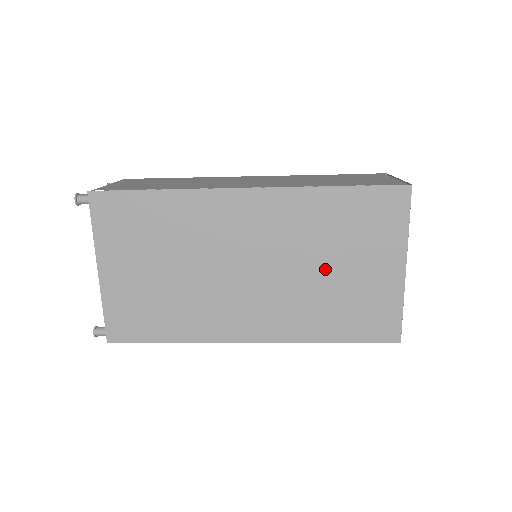
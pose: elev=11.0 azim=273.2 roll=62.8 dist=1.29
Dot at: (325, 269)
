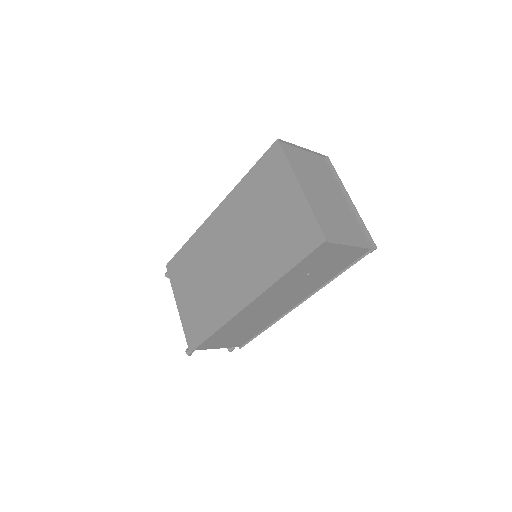
Dot at: (262, 224)
